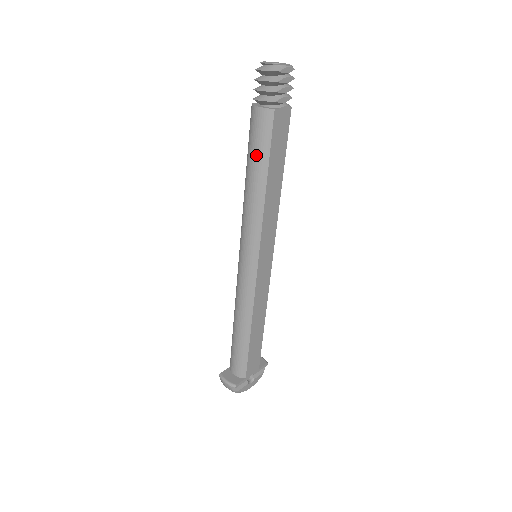
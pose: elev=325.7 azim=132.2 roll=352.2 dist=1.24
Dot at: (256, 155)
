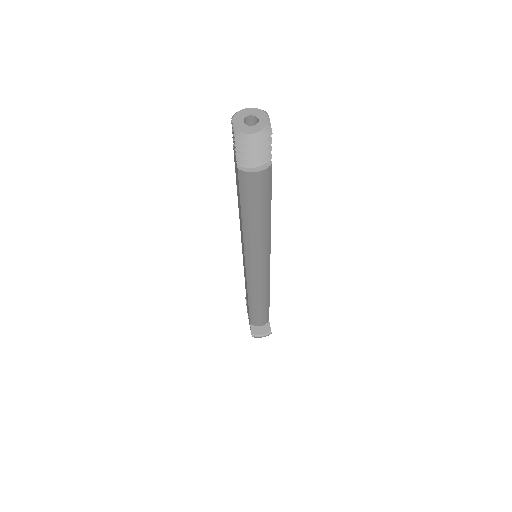
Dot at: (260, 205)
